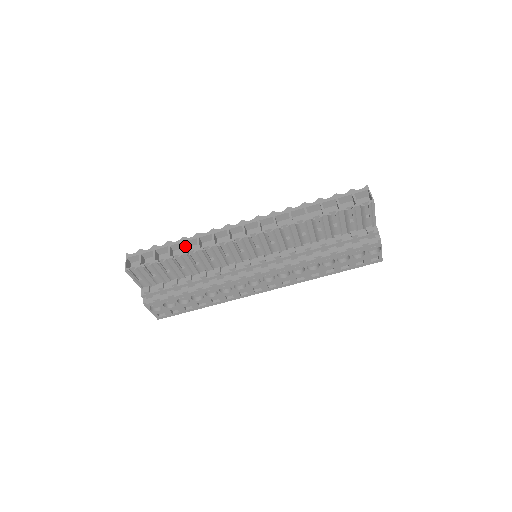
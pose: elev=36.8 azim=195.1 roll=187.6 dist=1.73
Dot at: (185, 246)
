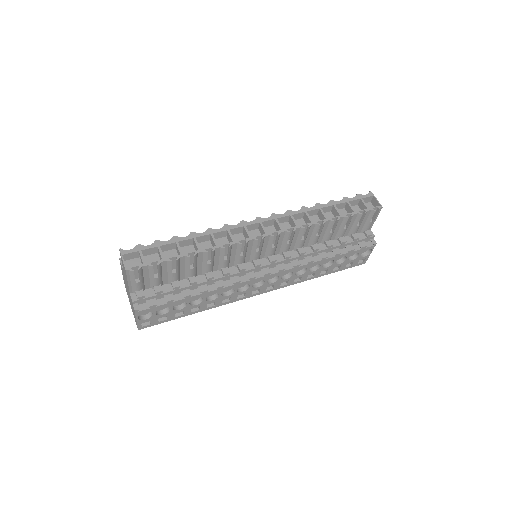
Dot at: (196, 243)
